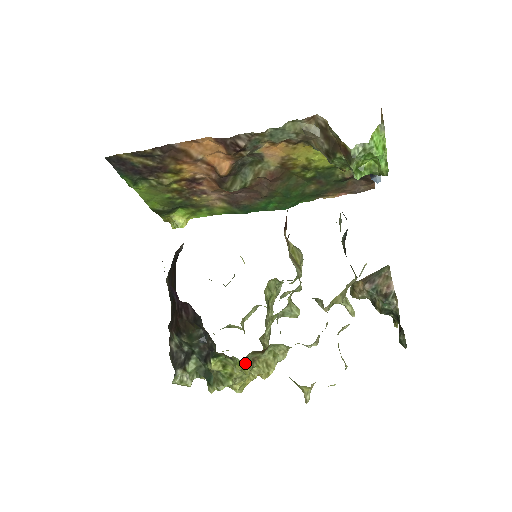
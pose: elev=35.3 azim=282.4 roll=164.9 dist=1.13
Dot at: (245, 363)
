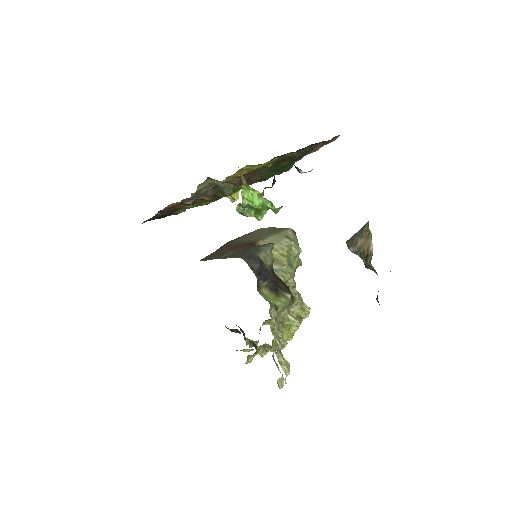
Dot at: (247, 363)
